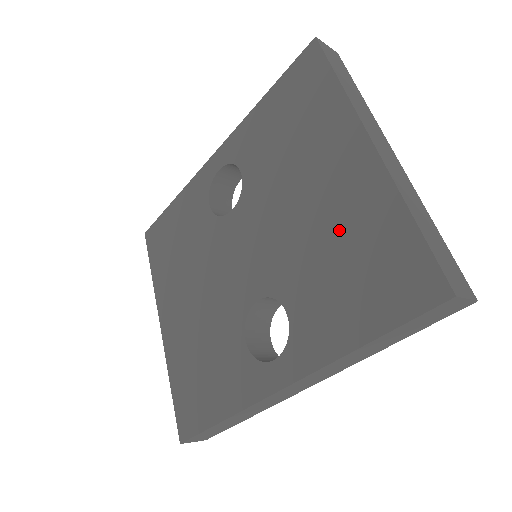
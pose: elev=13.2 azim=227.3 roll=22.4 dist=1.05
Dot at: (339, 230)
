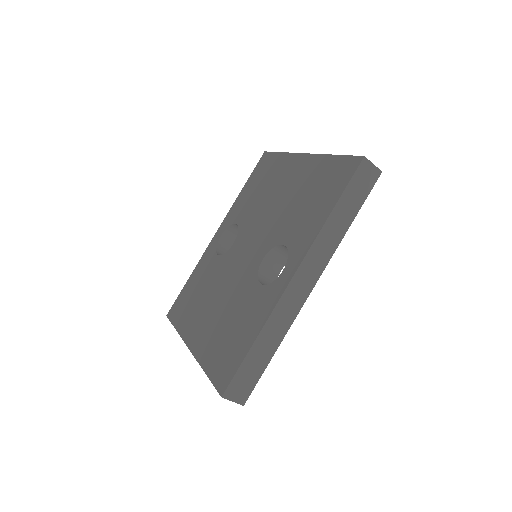
Dot at: (301, 190)
